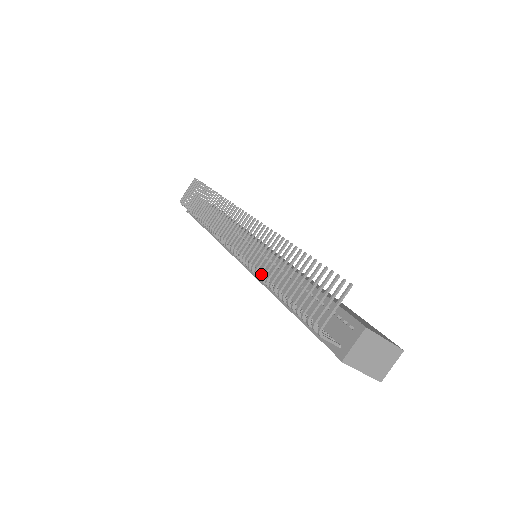
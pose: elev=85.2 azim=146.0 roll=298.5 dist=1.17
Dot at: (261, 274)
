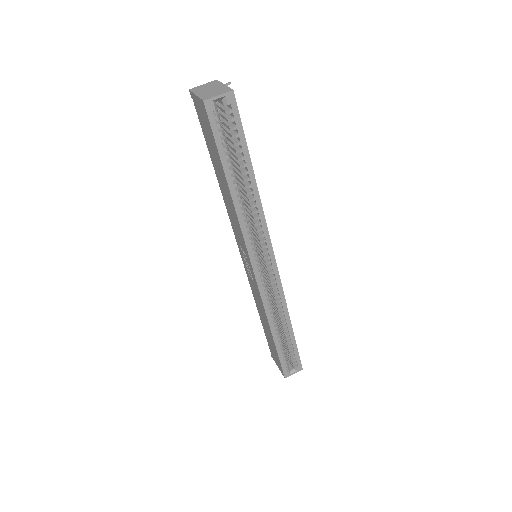
Dot at: occluded
